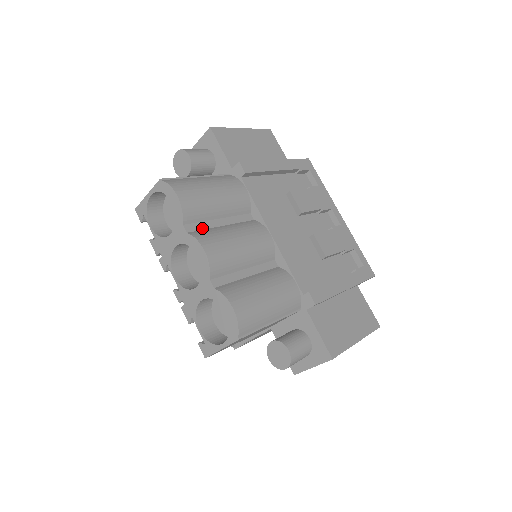
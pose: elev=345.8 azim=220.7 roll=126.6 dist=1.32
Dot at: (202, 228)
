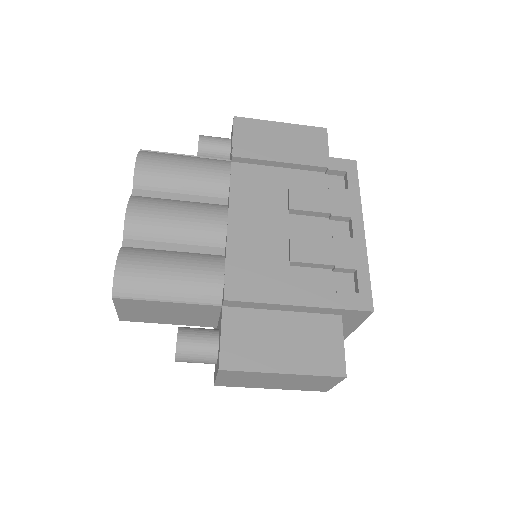
Dot at: (153, 196)
